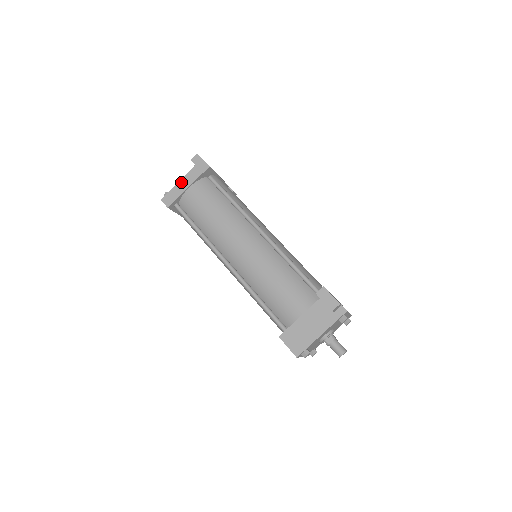
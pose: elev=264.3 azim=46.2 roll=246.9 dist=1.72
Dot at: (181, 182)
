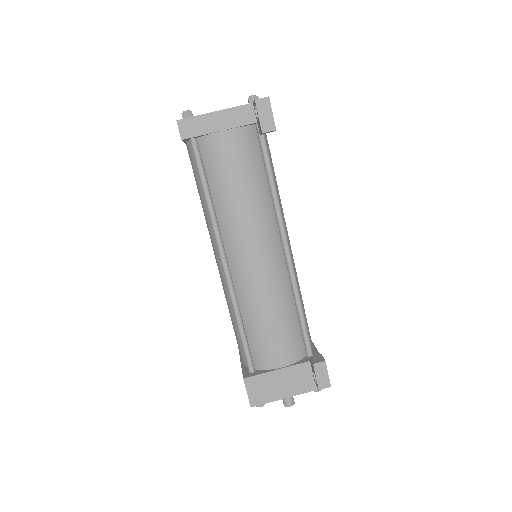
Dot at: (219, 114)
